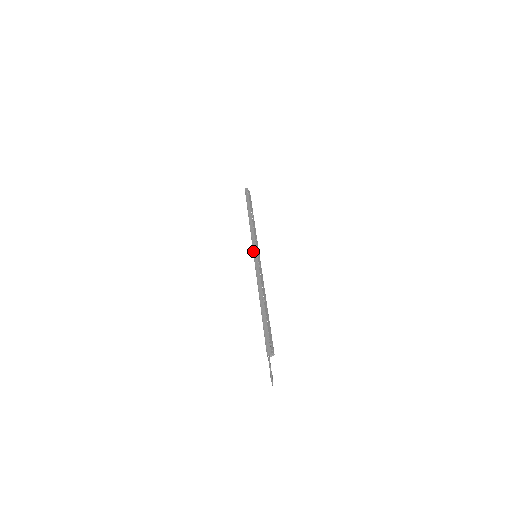
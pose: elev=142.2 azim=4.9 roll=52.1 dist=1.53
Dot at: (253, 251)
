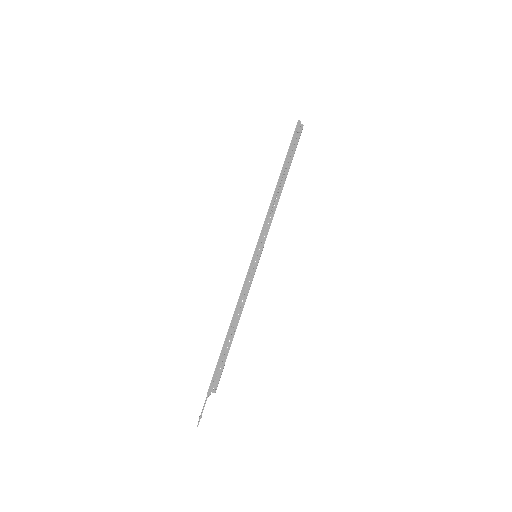
Dot at: occluded
